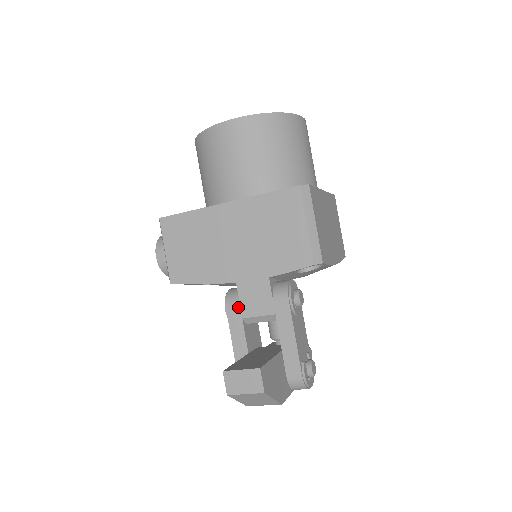
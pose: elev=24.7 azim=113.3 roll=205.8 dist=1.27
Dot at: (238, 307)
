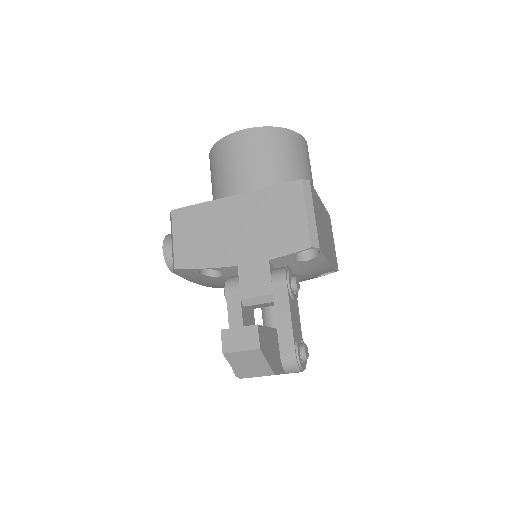
Dot at: (237, 289)
